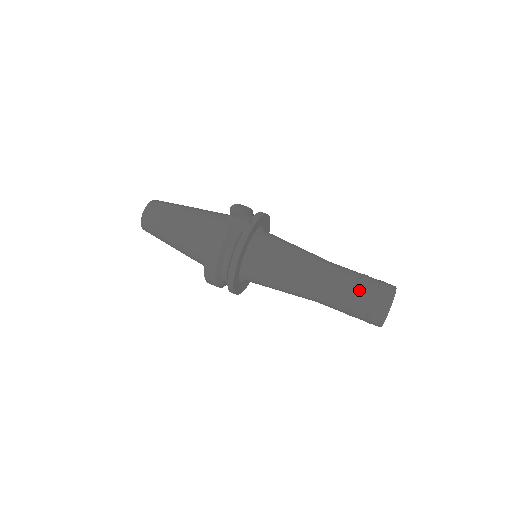
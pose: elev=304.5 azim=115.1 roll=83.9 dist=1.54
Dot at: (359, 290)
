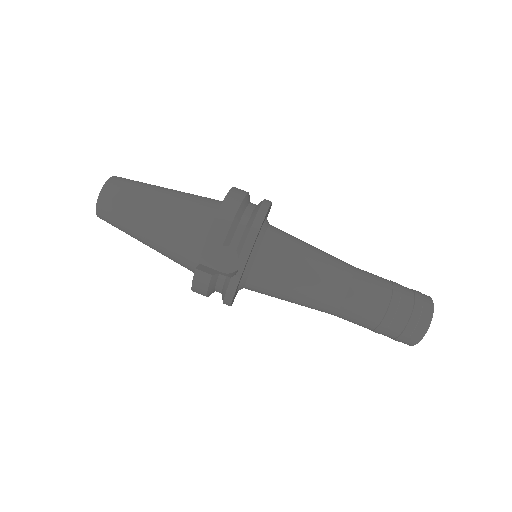
Dot at: (382, 327)
